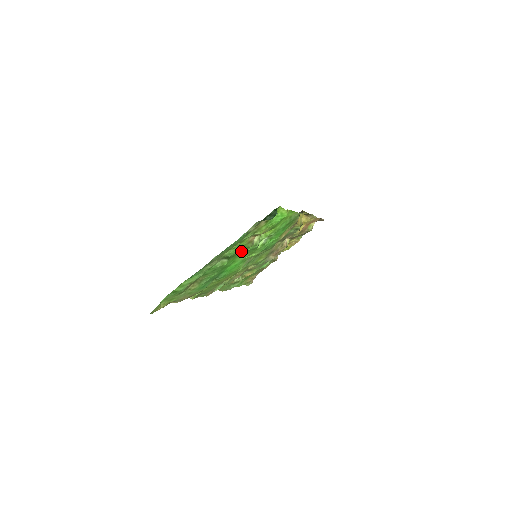
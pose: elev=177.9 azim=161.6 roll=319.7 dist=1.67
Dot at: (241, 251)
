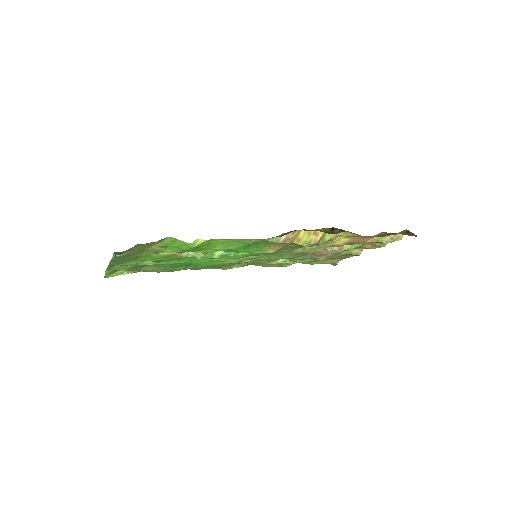
Dot at: (177, 258)
